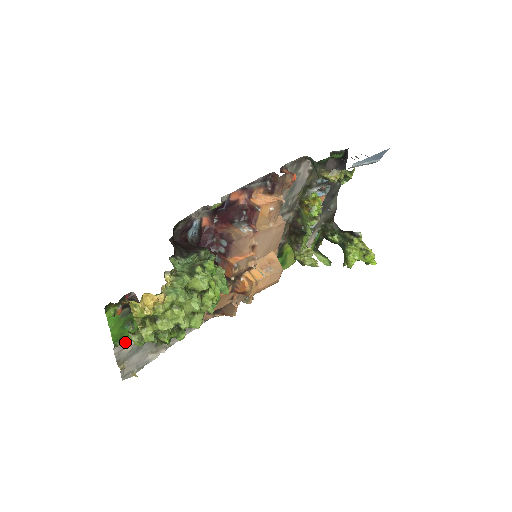
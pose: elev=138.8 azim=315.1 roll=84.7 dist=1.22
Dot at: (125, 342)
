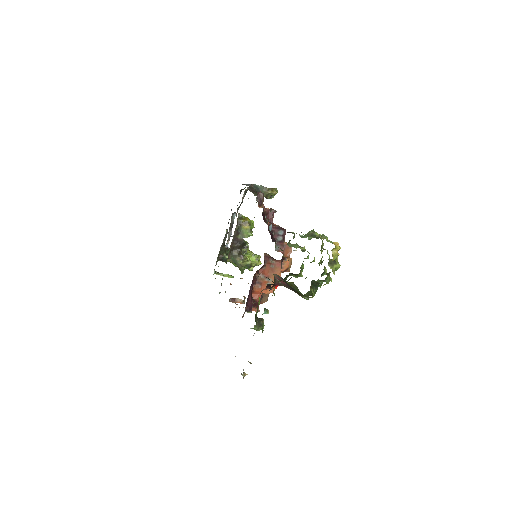
Dot at: occluded
